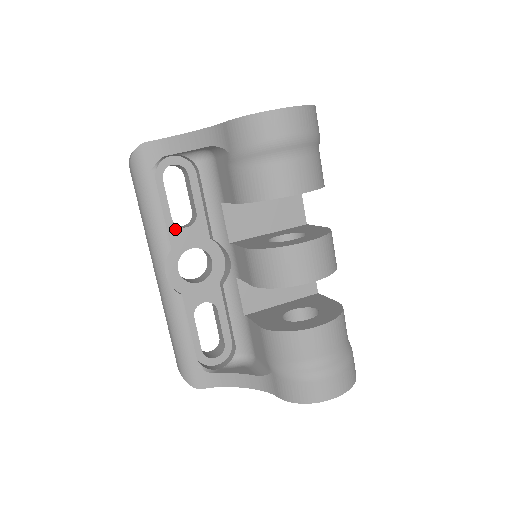
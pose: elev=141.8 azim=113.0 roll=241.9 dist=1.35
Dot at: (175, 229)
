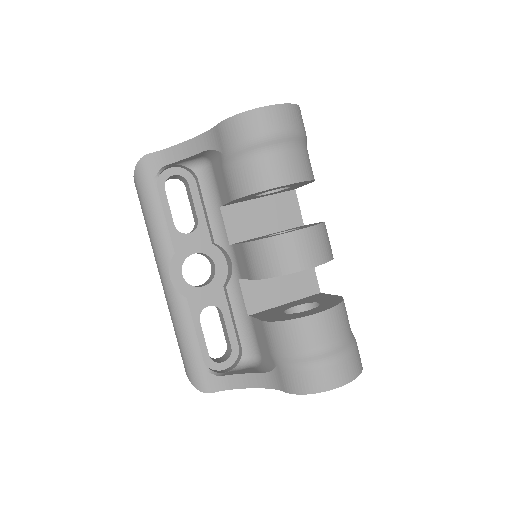
Dot at: (178, 235)
